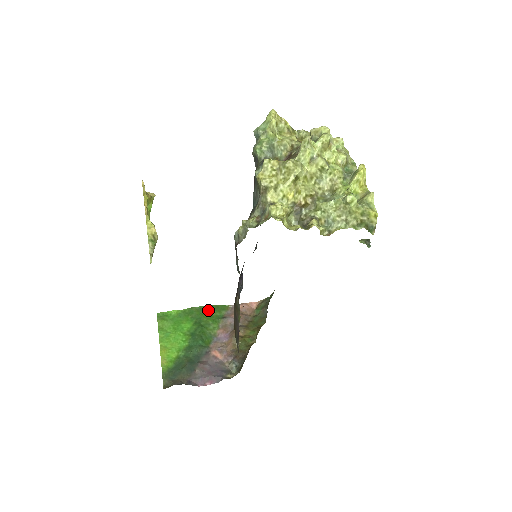
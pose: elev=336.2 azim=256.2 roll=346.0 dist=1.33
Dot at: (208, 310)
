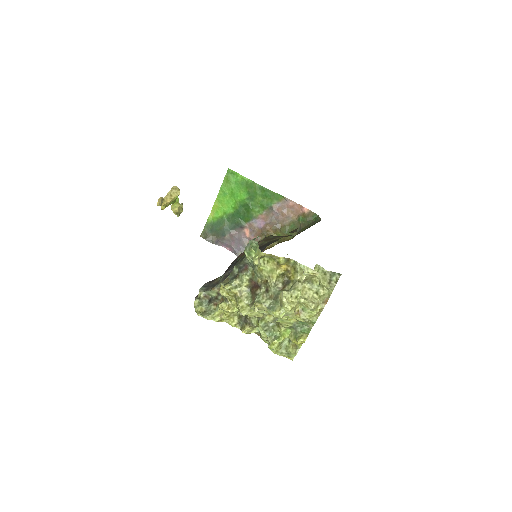
Dot at: (264, 193)
